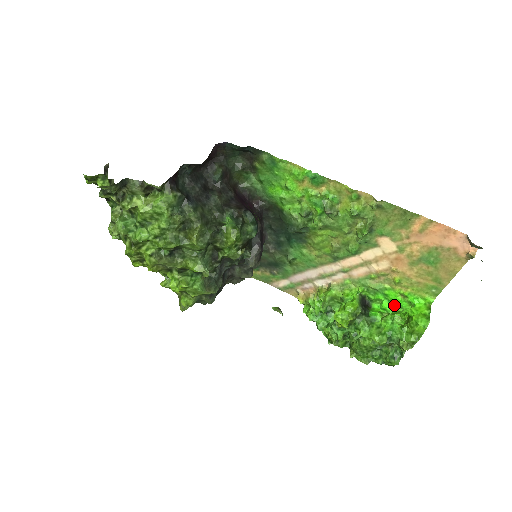
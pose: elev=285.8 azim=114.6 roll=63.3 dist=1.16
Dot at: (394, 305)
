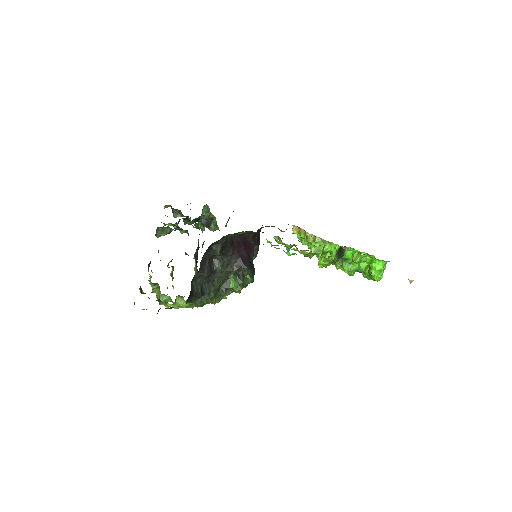
Dot at: (362, 252)
